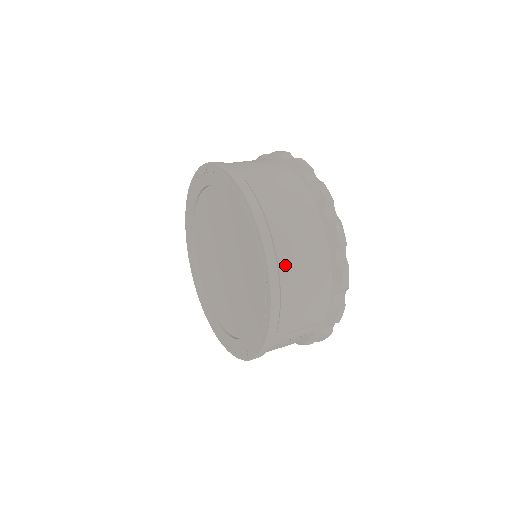
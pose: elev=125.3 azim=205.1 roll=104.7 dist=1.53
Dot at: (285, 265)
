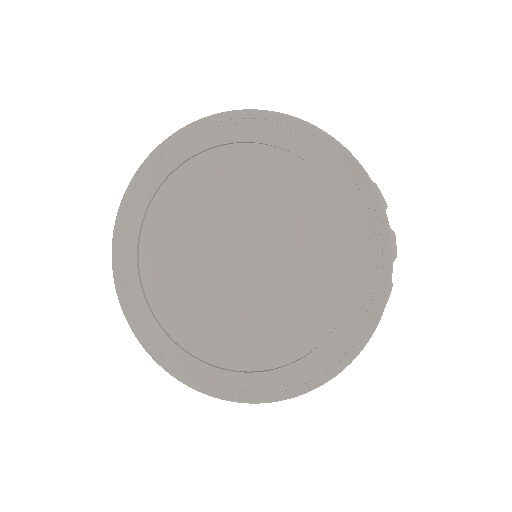
Dot at: occluded
